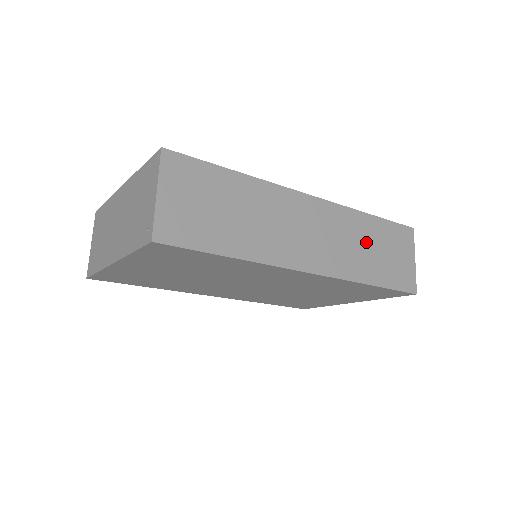
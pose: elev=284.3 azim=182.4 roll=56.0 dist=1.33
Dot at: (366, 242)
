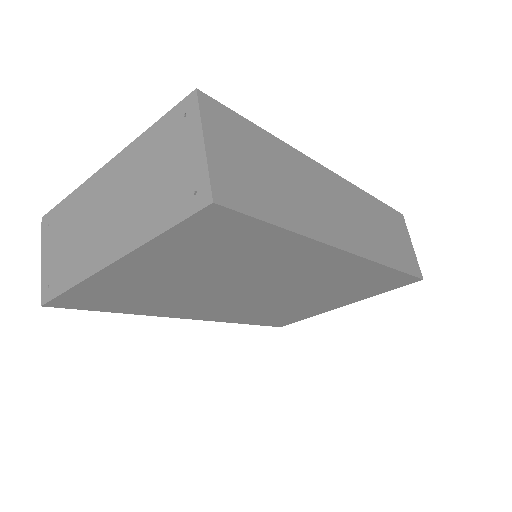
Dot at: (379, 224)
